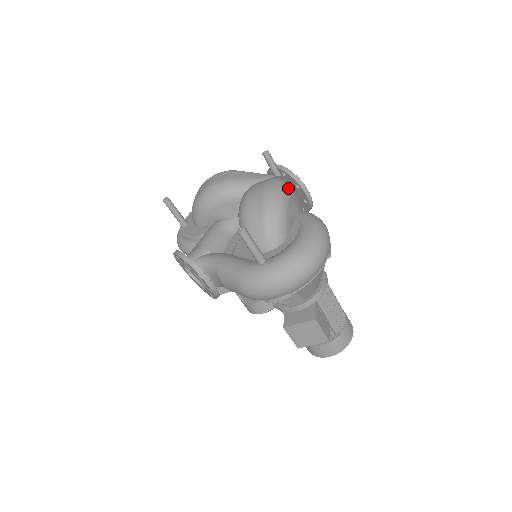
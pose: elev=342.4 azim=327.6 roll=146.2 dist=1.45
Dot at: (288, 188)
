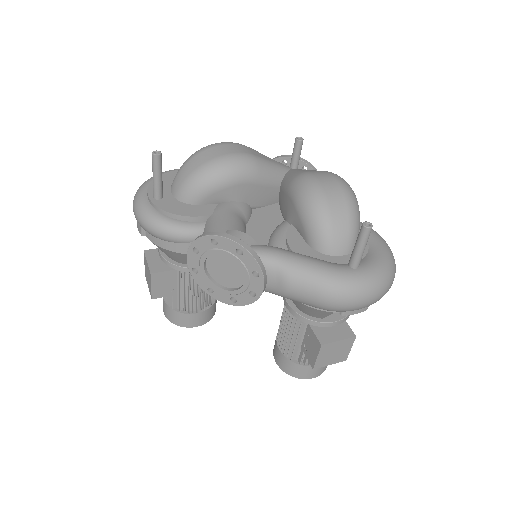
Dot at: occluded
